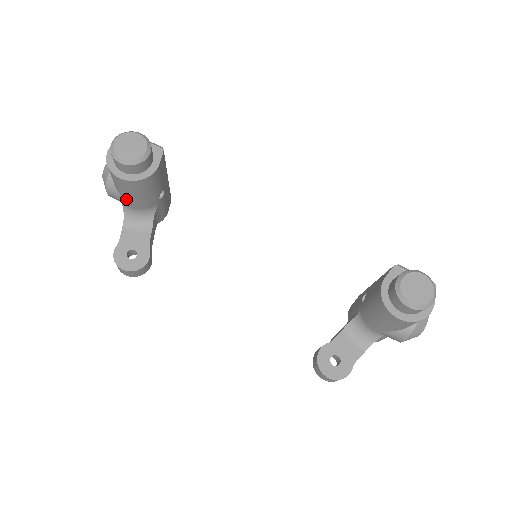
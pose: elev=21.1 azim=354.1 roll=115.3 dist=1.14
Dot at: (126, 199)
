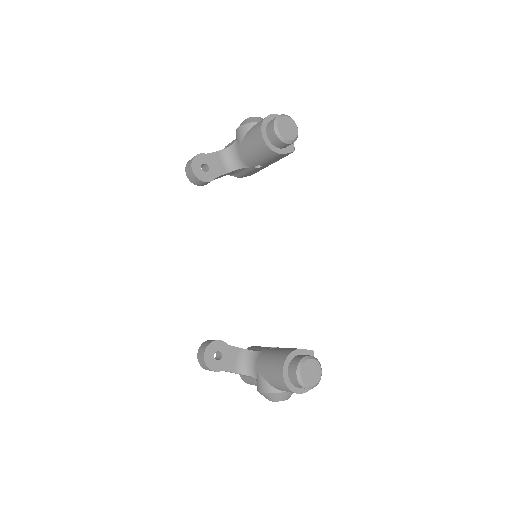
Dot at: (243, 143)
